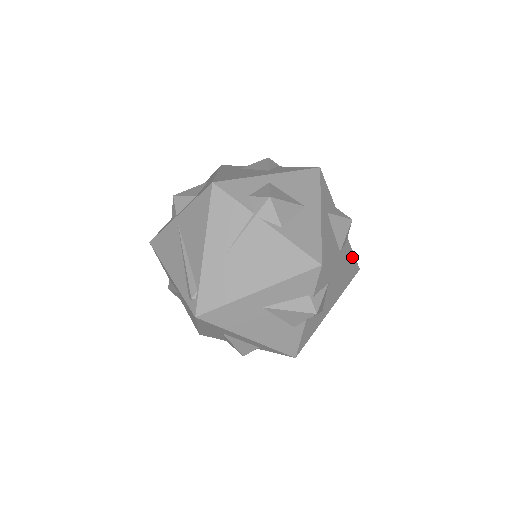
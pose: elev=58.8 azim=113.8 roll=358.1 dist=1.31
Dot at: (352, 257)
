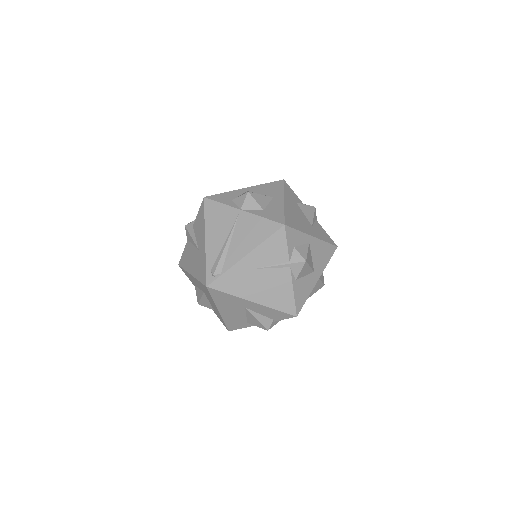
Dot at: occluded
